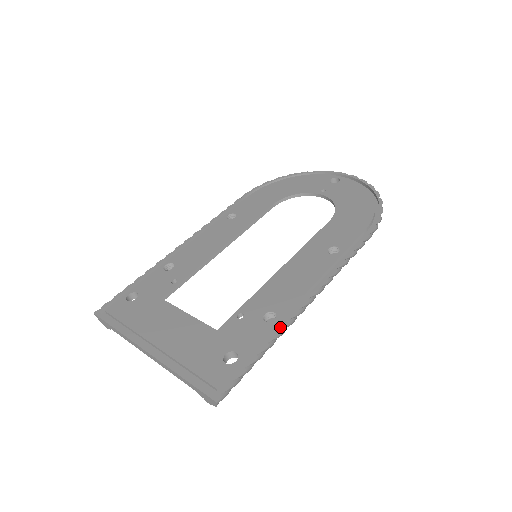
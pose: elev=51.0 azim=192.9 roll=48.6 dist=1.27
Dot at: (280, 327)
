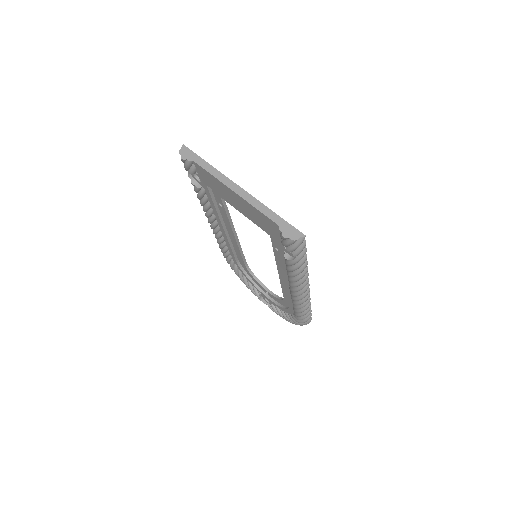
Dot at: occluded
